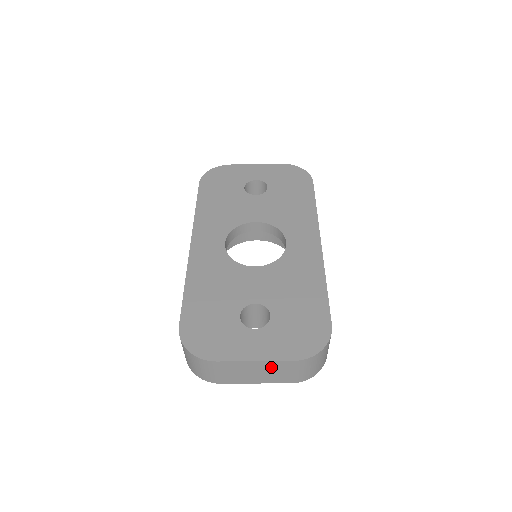
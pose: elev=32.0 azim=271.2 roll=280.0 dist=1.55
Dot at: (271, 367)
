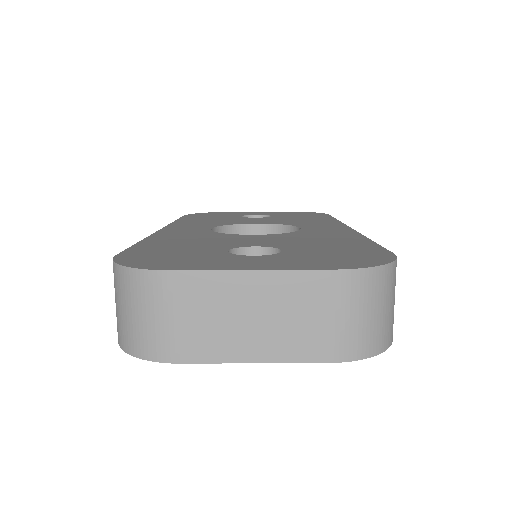
Dot at: (287, 295)
